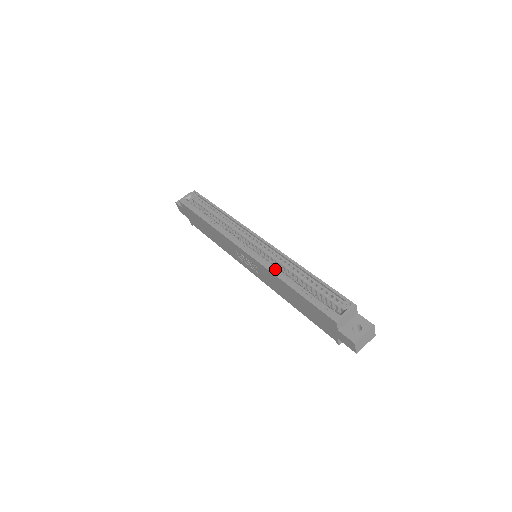
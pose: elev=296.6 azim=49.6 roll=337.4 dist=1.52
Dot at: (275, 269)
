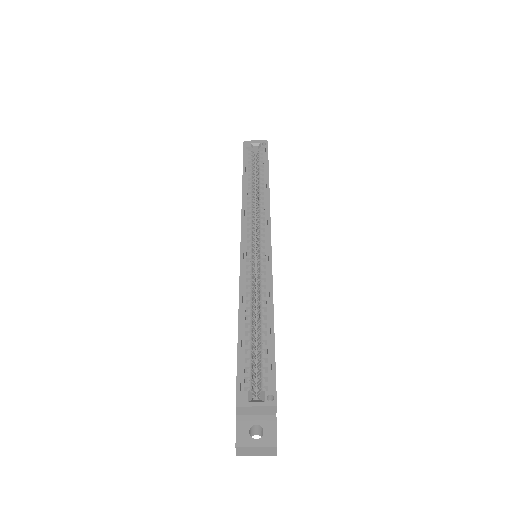
Dot at: (248, 287)
